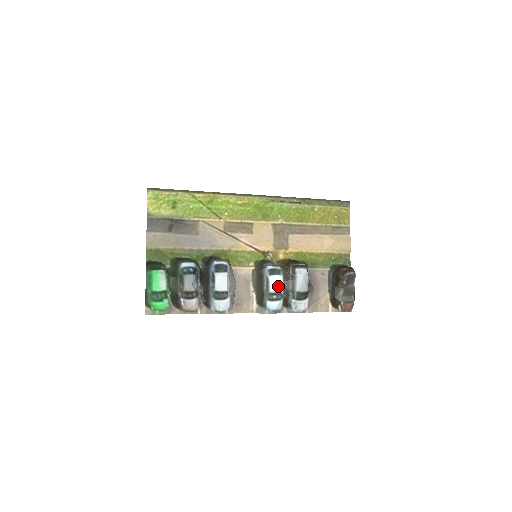
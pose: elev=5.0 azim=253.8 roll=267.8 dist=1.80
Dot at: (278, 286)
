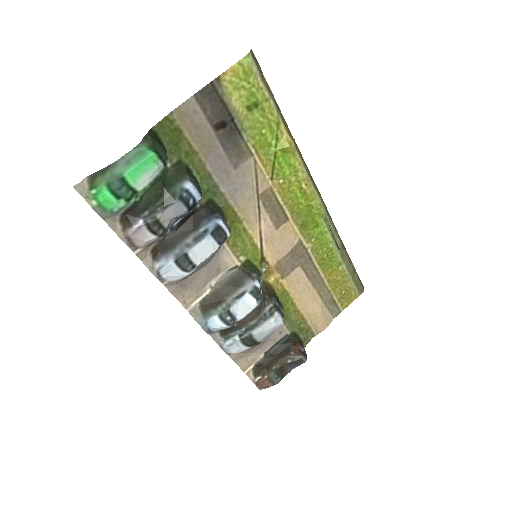
Dot at: (243, 310)
